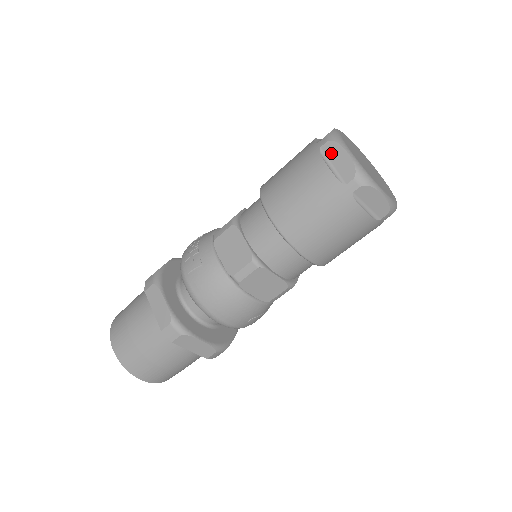
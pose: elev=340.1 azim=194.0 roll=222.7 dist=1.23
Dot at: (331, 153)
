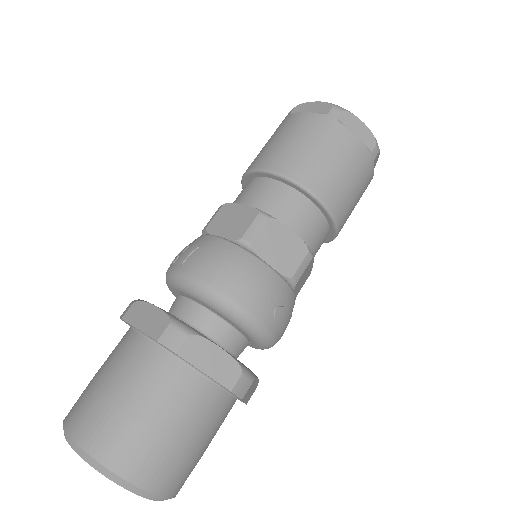
Dot at: (302, 110)
